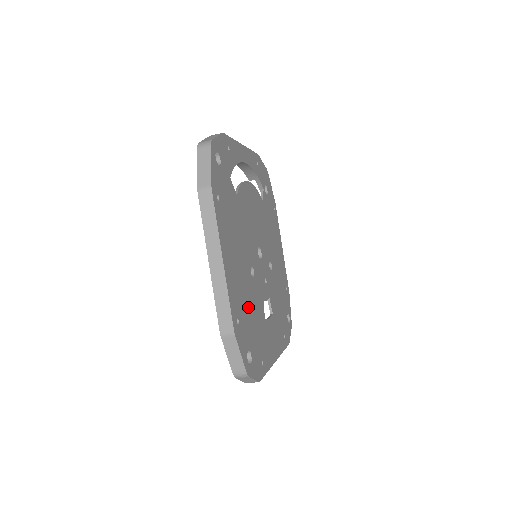
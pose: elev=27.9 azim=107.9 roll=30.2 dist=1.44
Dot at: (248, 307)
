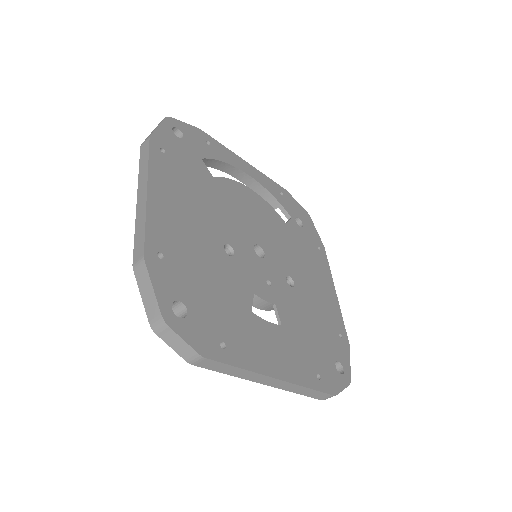
Dot at: (201, 267)
